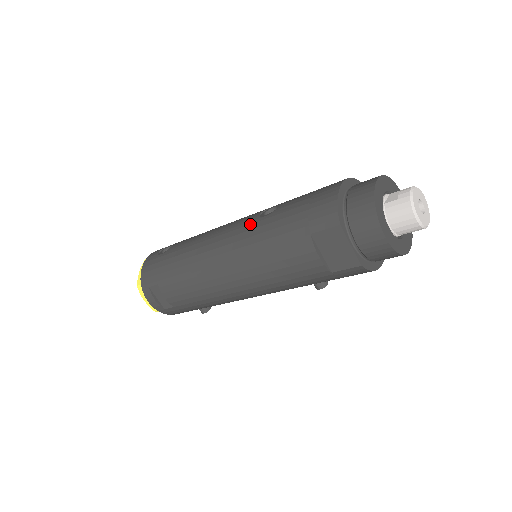
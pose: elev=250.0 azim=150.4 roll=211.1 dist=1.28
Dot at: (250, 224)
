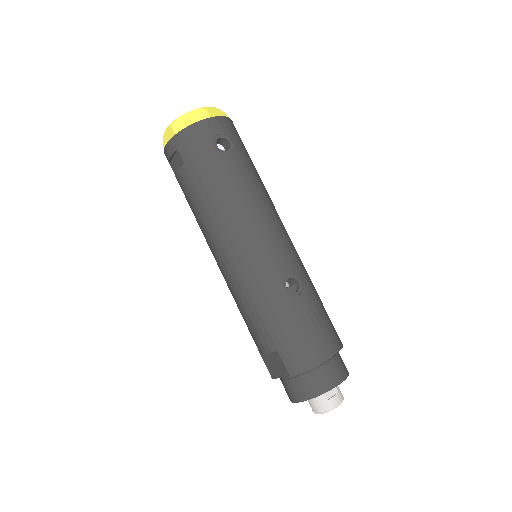
Dot at: (273, 275)
